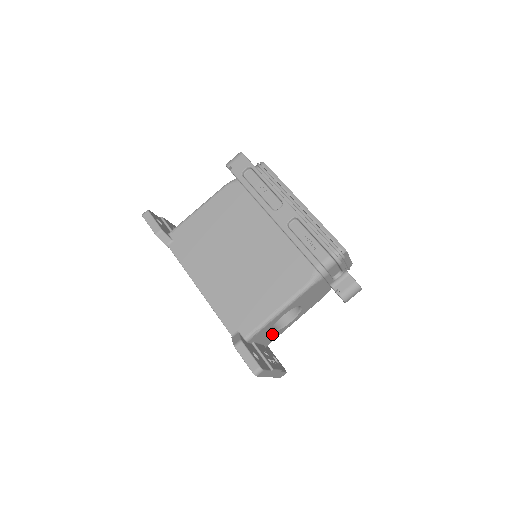
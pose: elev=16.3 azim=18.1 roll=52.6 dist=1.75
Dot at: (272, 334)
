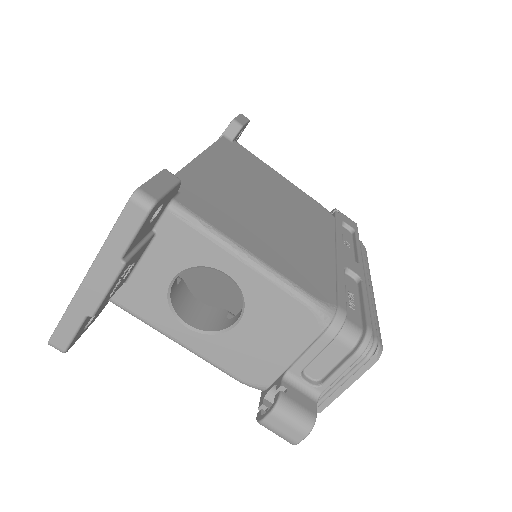
Dot at: (159, 287)
